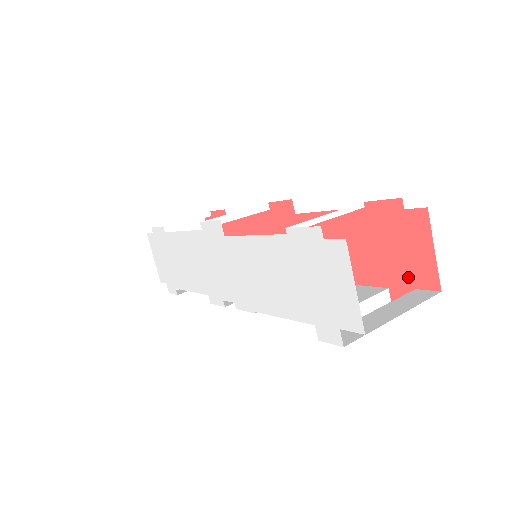
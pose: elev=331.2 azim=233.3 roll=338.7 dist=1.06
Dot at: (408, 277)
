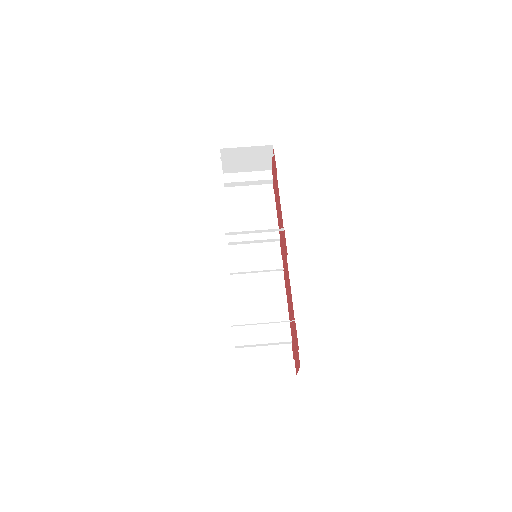
Dot at: (294, 354)
